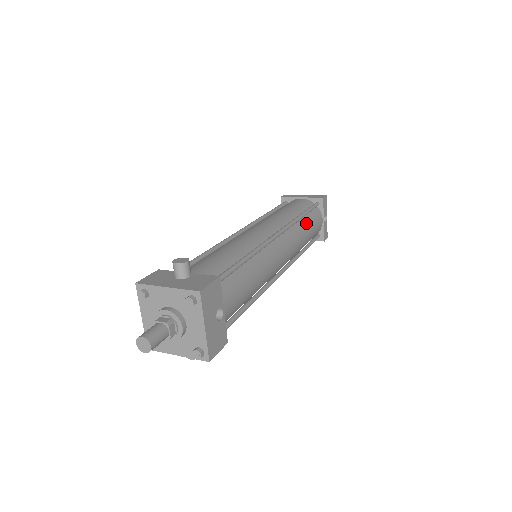
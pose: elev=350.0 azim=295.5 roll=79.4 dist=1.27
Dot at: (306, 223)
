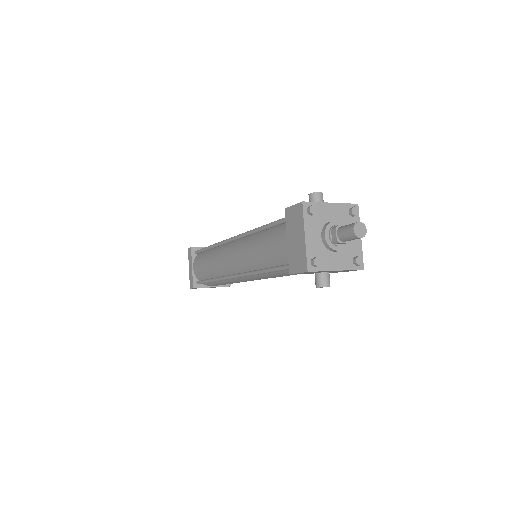
Dot at: occluded
